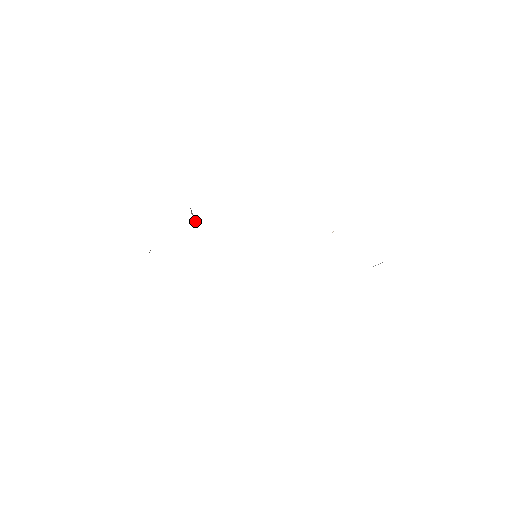
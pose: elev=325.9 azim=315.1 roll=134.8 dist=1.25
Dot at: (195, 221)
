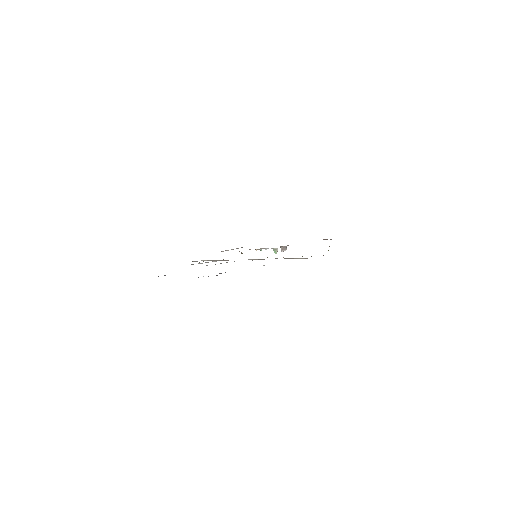
Dot at: (276, 251)
